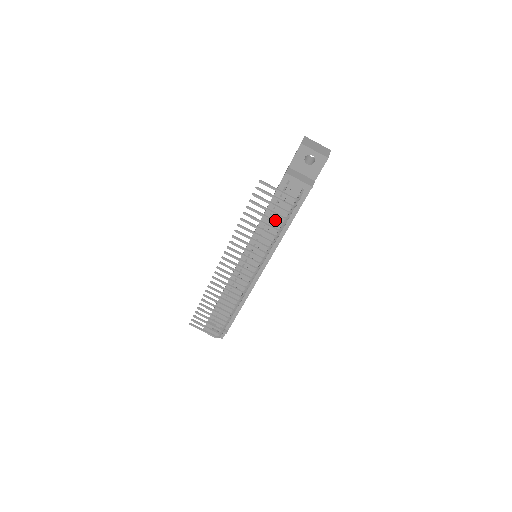
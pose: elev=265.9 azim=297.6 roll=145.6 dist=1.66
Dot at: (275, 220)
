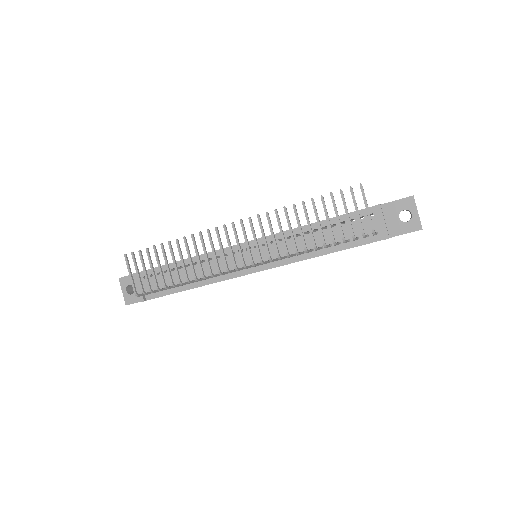
Dot at: occluded
